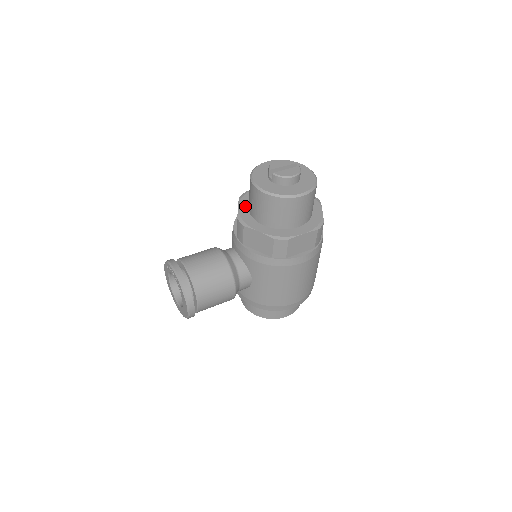
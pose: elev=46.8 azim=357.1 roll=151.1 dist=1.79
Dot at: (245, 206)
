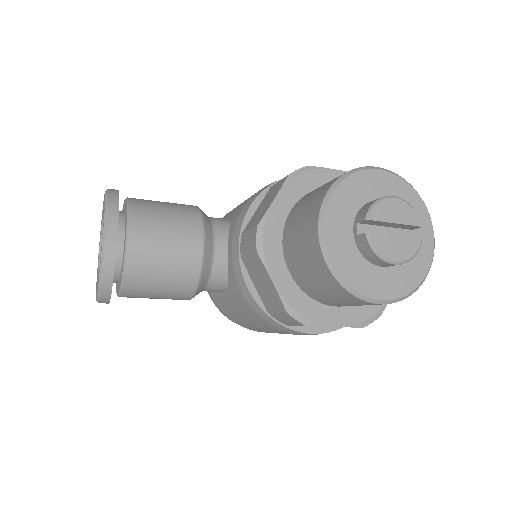
Dot at: (286, 205)
